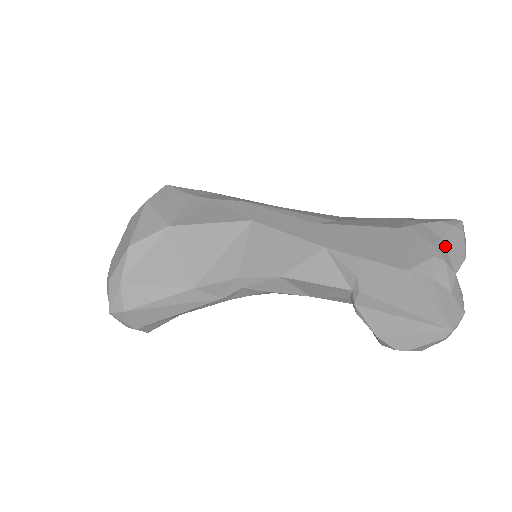
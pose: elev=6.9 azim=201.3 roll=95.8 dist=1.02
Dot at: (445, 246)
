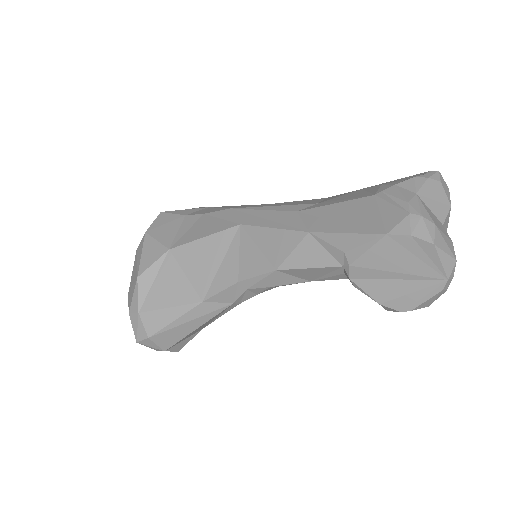
Dot at: (423, 200)
